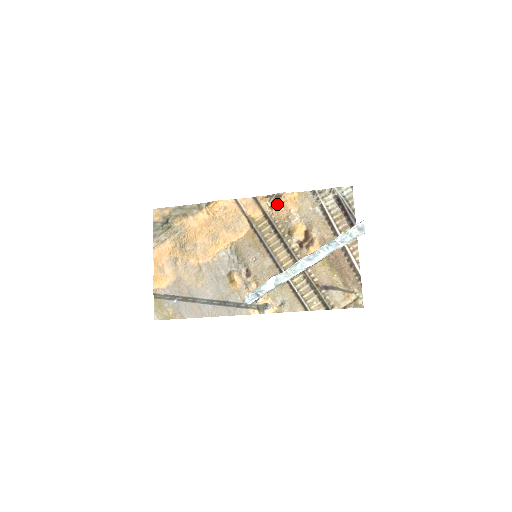
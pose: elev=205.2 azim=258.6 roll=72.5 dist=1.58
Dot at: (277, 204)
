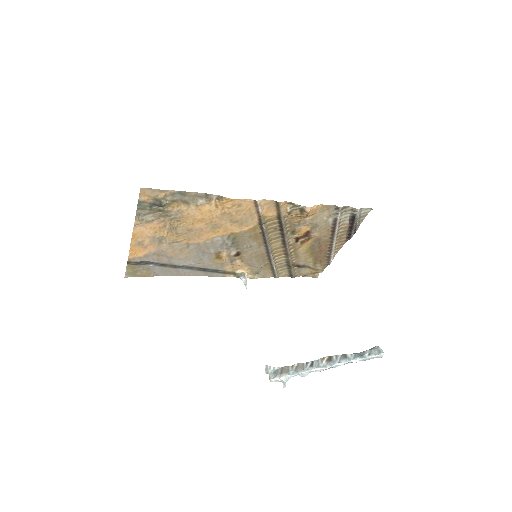
Dot at: (297, 214)
